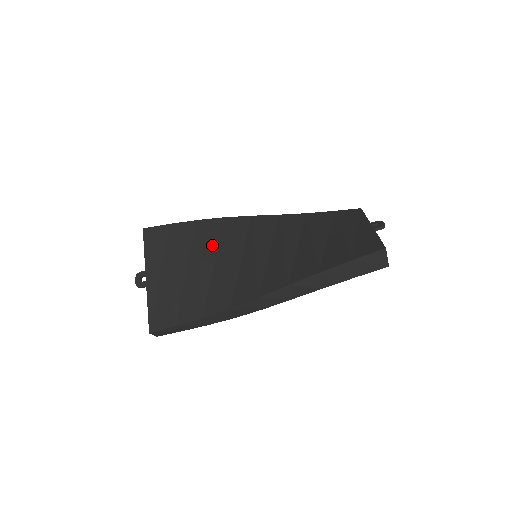
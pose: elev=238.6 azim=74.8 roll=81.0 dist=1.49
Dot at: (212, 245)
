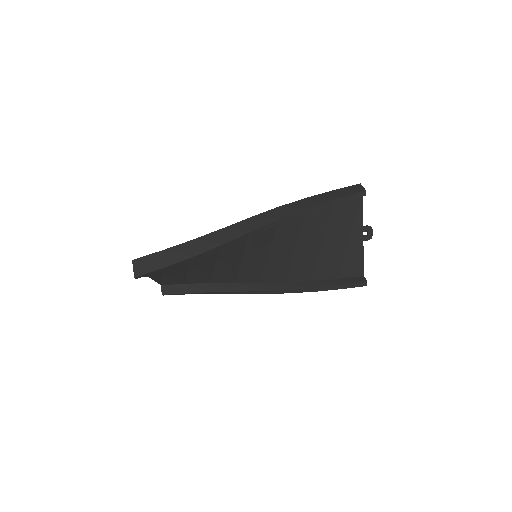
Dot at: (218, 270)
